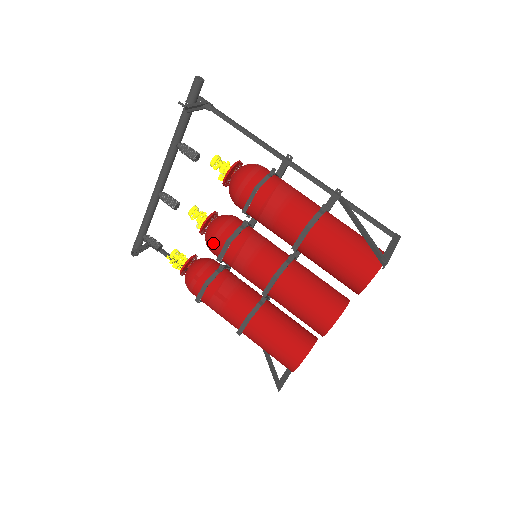
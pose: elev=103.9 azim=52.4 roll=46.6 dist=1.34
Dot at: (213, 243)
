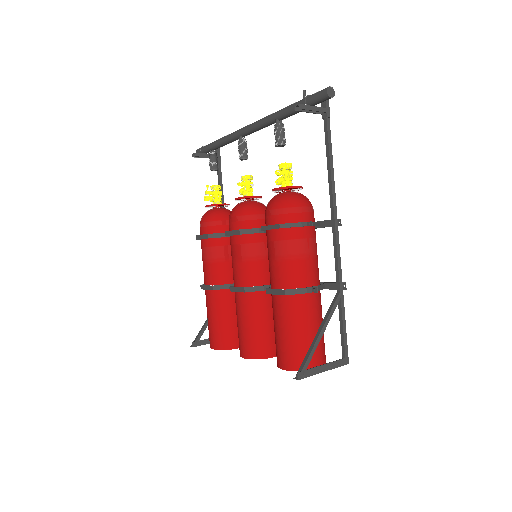
Dot at: (232, 219)
